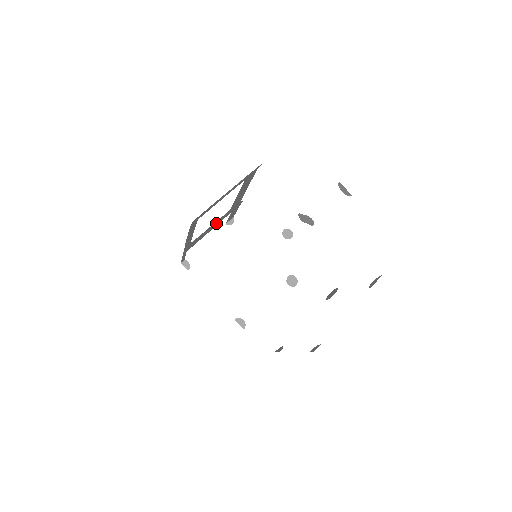
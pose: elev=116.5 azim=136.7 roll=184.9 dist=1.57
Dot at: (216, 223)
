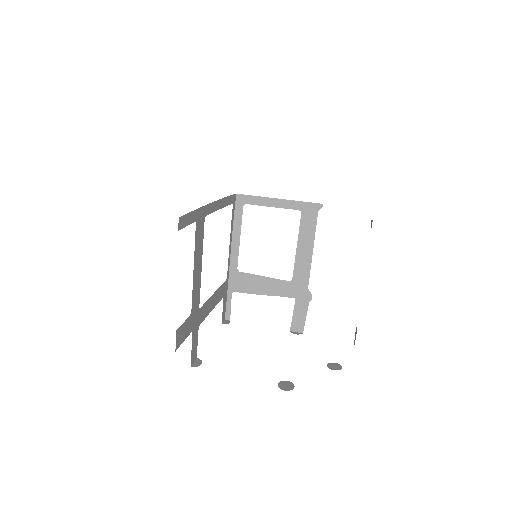
Dot at: (273, 287)
